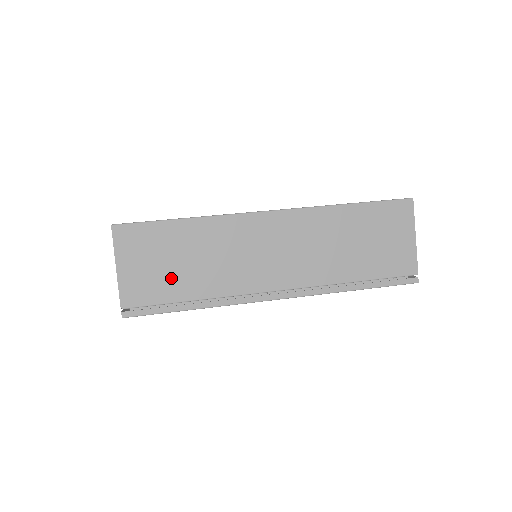
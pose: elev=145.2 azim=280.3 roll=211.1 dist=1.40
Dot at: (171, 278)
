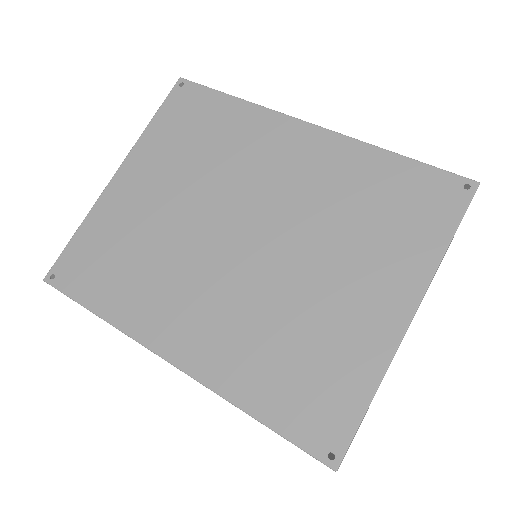
Dot at: occluded
